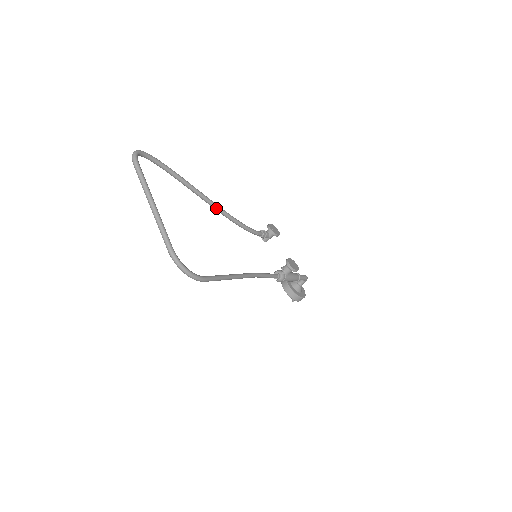
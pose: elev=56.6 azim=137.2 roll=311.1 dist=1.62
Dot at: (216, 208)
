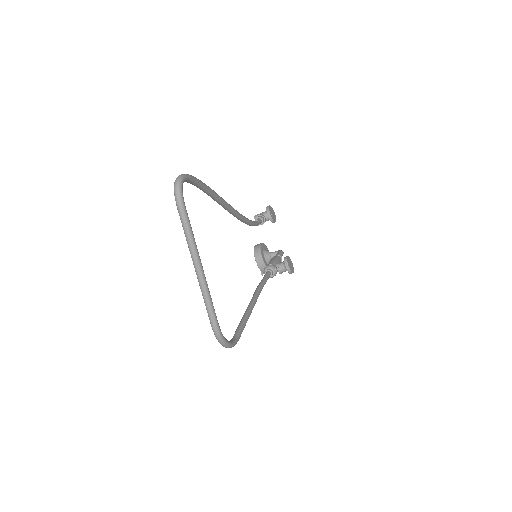
Dot at: (235, 215)
